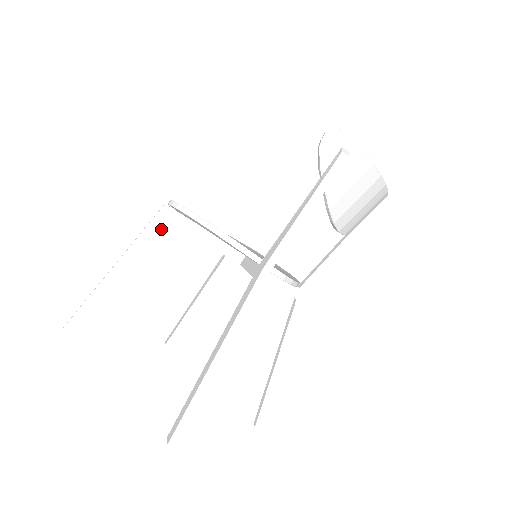
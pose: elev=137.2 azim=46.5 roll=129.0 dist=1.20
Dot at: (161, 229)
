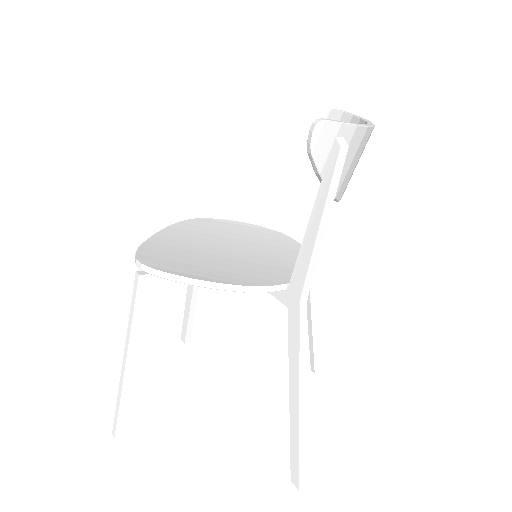
Dot at: (150, 300)
